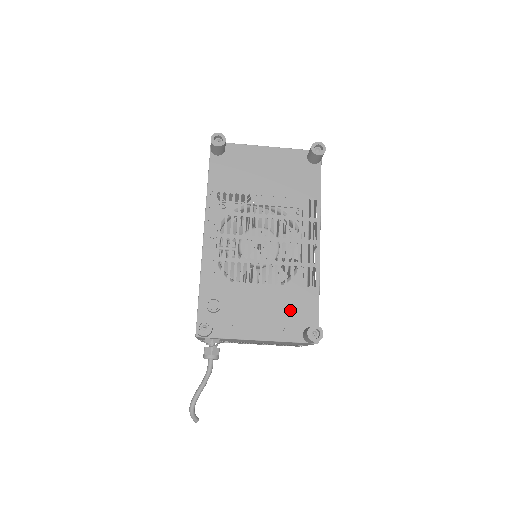
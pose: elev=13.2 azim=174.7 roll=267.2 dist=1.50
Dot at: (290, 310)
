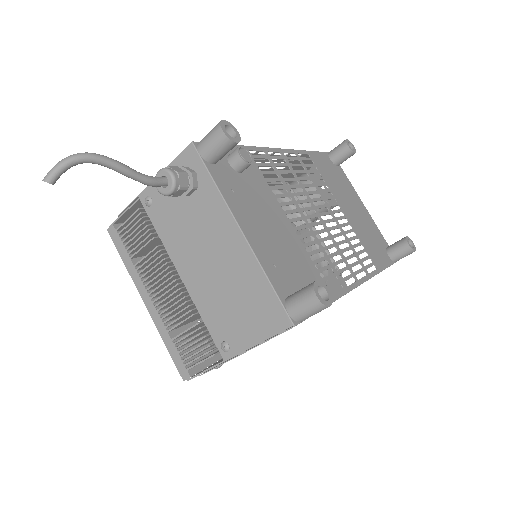
Dot at: (295, 268)
